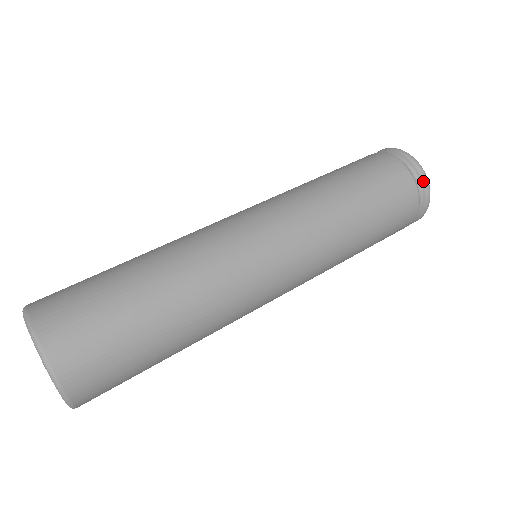
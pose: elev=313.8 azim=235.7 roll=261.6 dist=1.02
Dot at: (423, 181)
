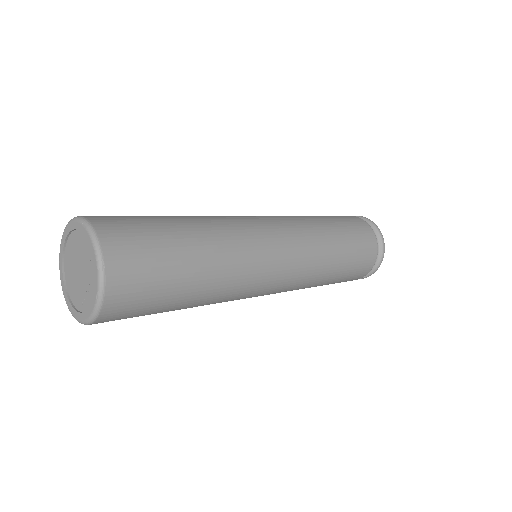
Dot at: (374, 226)
